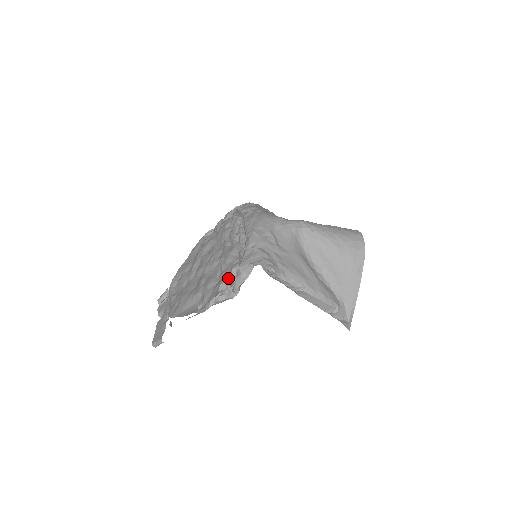
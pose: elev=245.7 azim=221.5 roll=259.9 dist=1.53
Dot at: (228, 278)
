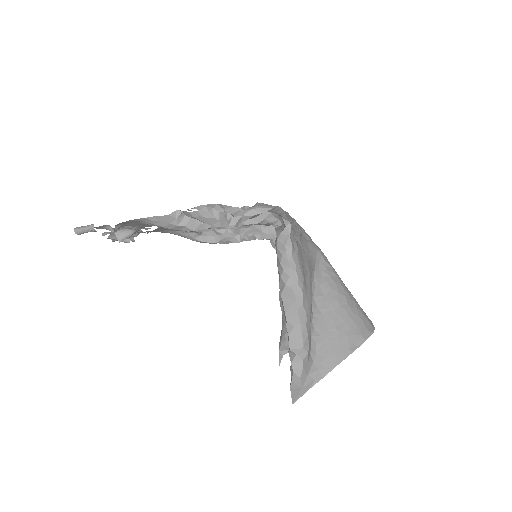
Dot at: (235, 207)
